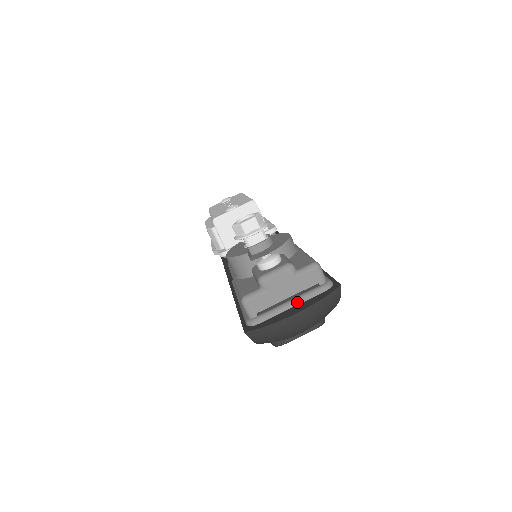
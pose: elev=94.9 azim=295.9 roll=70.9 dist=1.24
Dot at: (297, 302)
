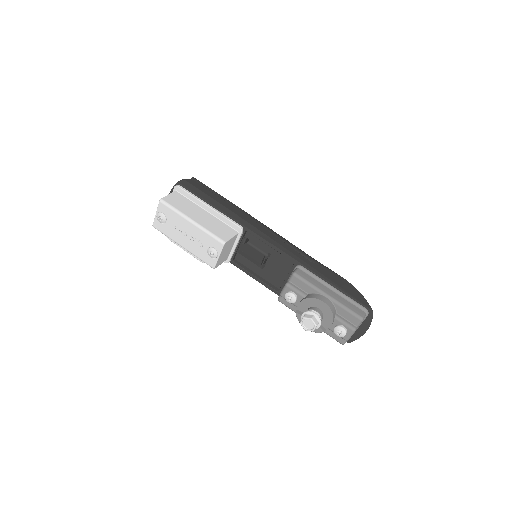
Dot at: (360, 326)
